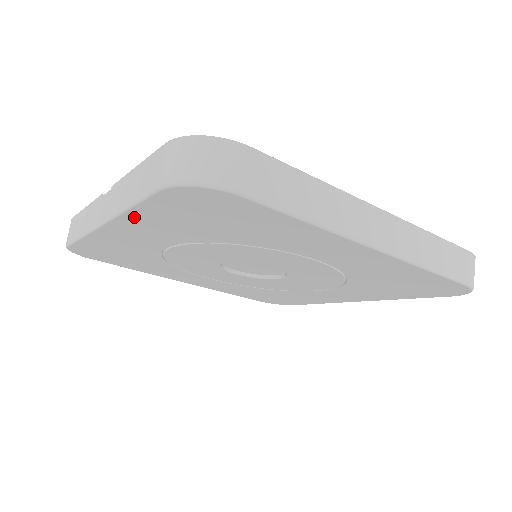
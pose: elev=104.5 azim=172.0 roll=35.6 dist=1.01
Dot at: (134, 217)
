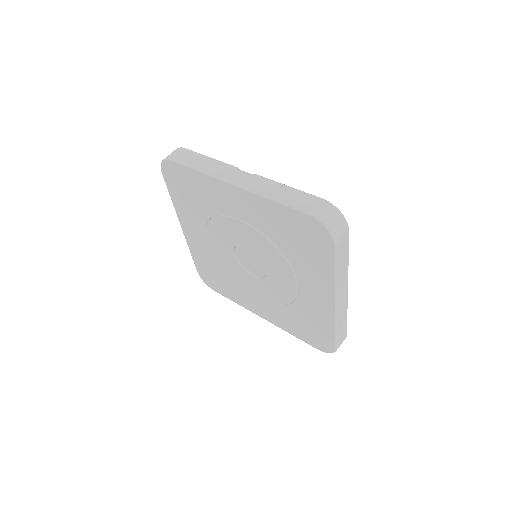
Dot at: (264, 202)
